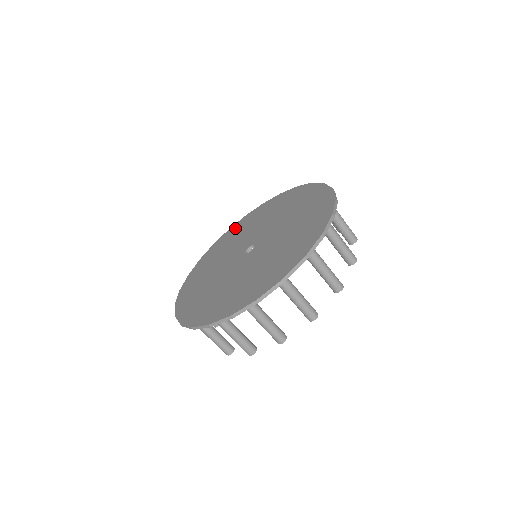
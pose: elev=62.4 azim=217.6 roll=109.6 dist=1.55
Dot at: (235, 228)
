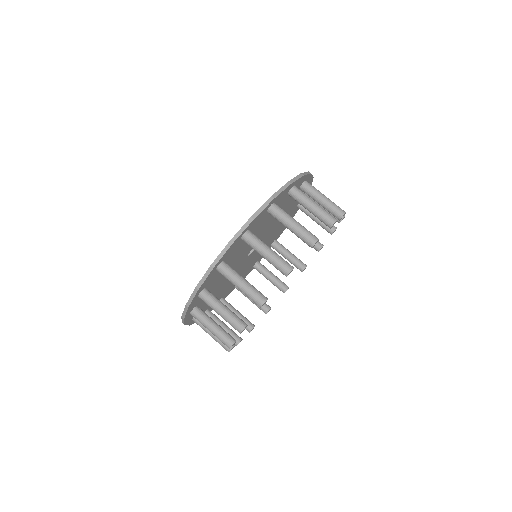
Dot at: occluded
